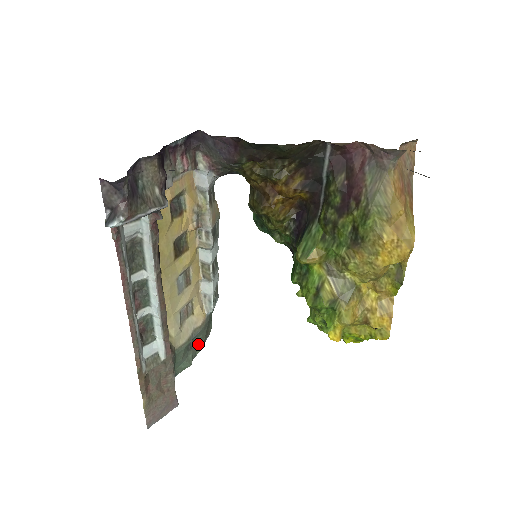
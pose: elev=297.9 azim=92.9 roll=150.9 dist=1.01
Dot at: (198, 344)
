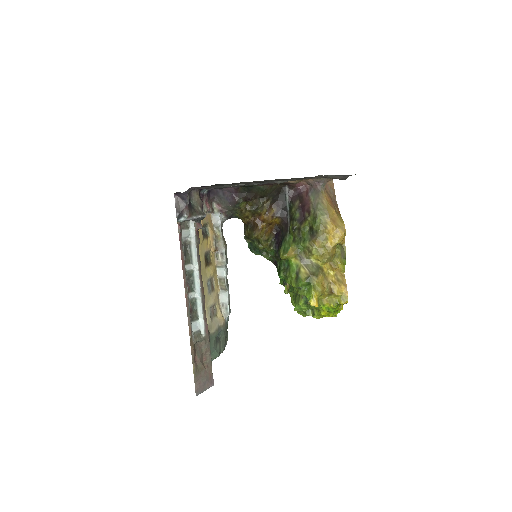
Dot at: (221, 343)
